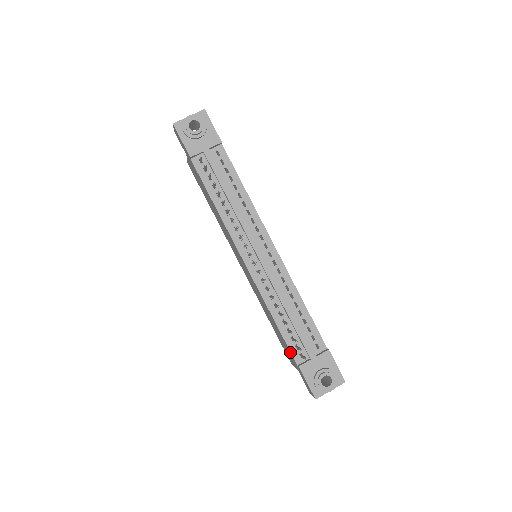
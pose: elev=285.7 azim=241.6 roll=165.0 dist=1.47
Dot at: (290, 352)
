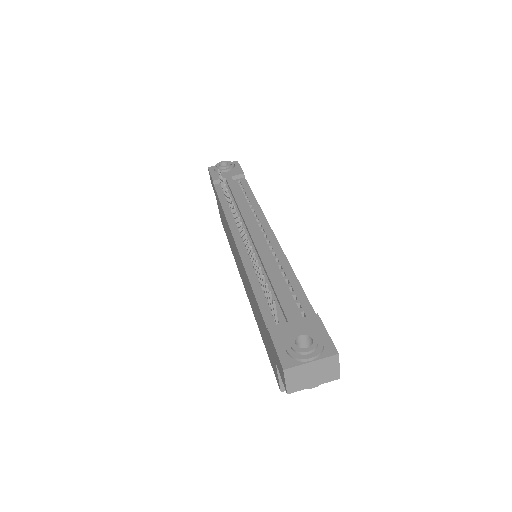
Dot at: (263, 320)
